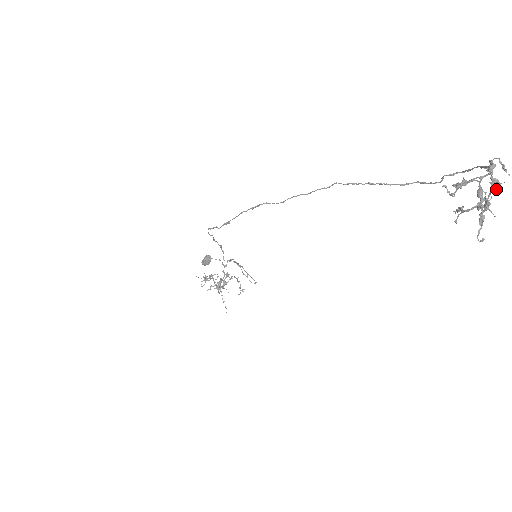
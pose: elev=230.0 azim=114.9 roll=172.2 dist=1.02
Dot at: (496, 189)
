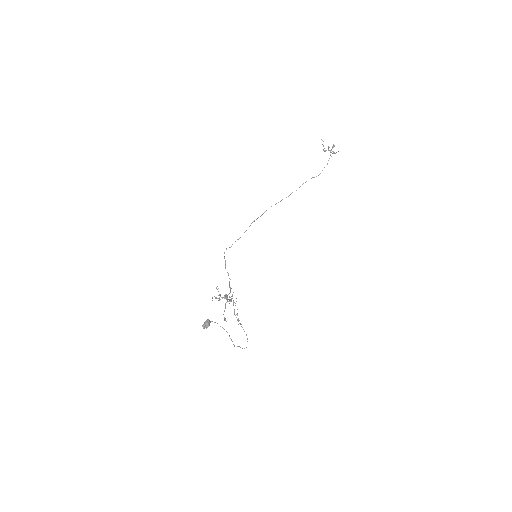
Dot at: occluded
